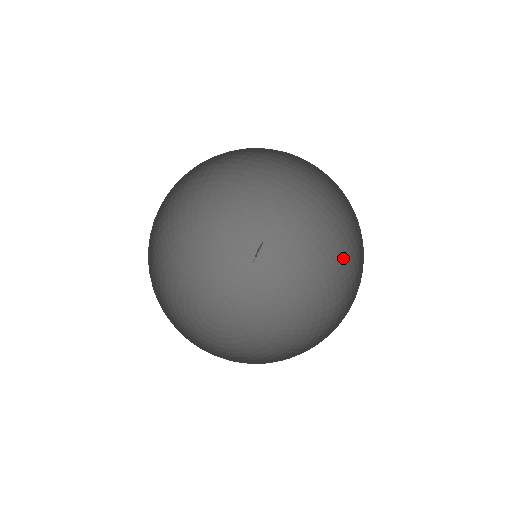
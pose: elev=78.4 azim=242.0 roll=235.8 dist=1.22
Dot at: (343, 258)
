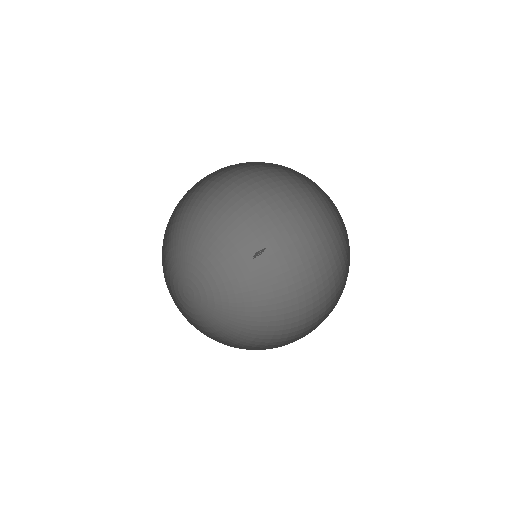
Dot at: (309, 295)
